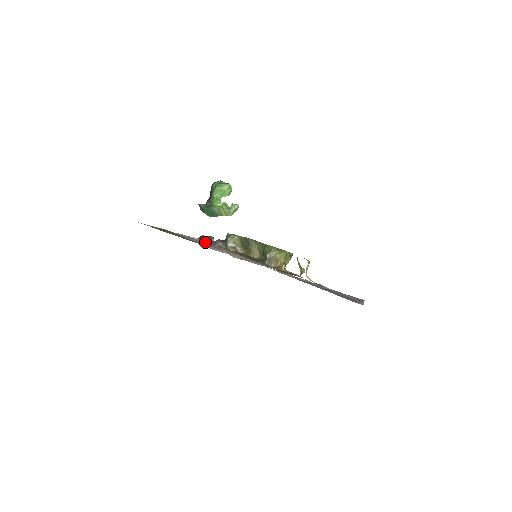
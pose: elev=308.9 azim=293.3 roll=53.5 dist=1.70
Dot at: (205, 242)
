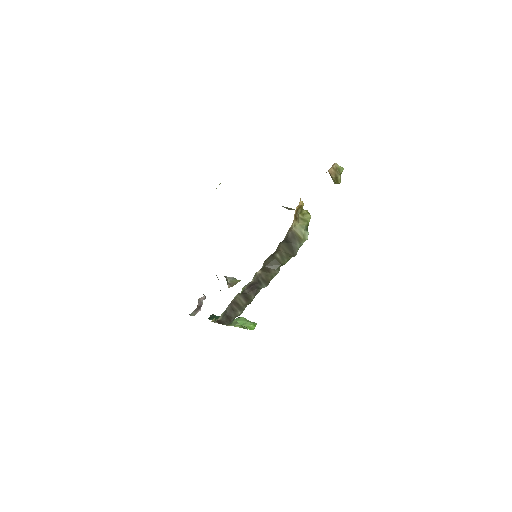
Dot at: occluded
